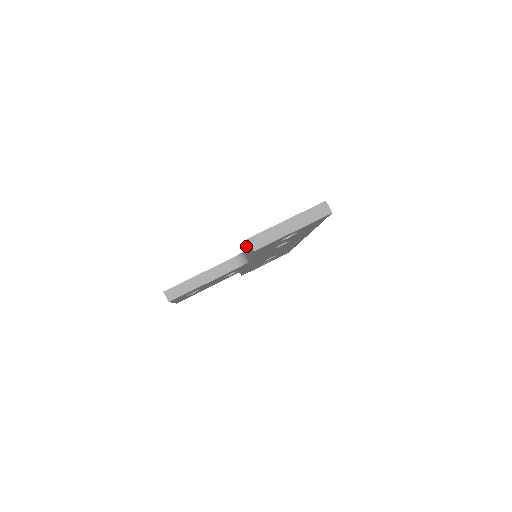
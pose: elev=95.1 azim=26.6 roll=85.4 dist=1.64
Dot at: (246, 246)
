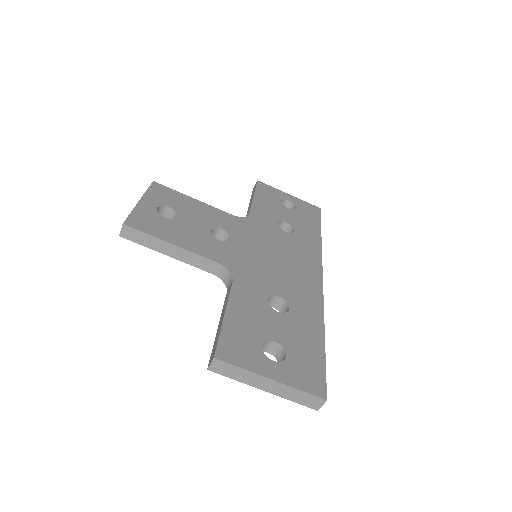
Dot at: (221, 324)
